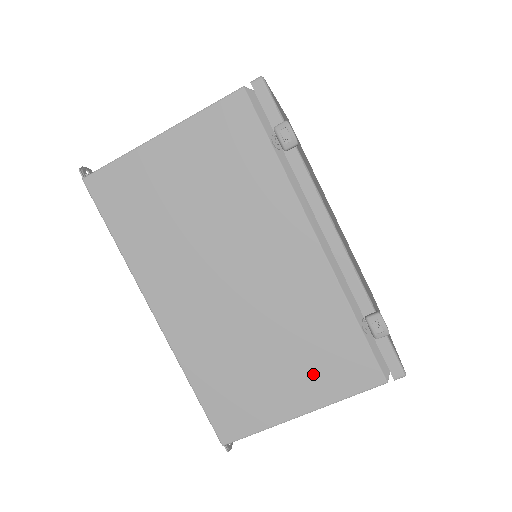
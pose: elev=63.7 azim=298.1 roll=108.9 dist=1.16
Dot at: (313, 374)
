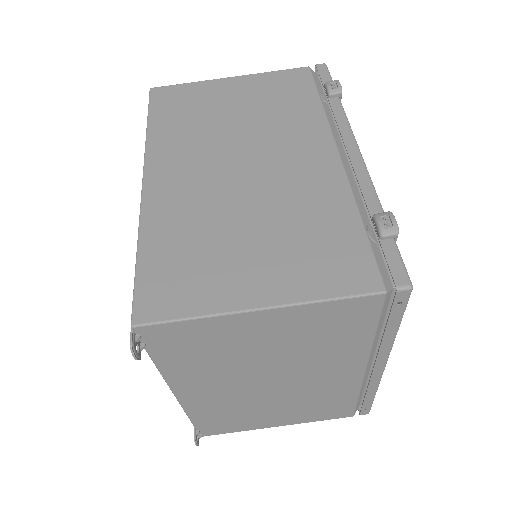
Dot at: (293, 263)
